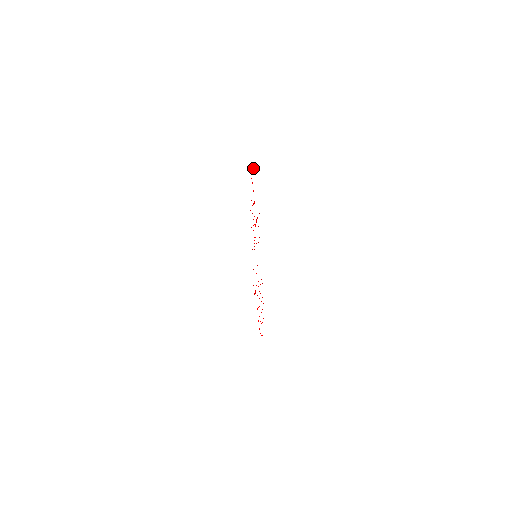
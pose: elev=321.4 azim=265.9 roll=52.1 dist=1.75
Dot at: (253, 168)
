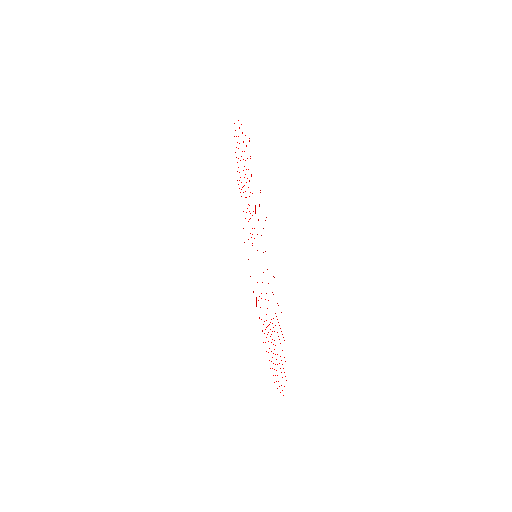
Dot at: occluded
